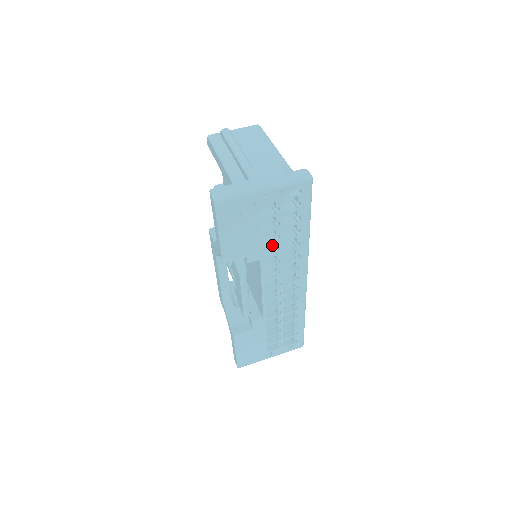
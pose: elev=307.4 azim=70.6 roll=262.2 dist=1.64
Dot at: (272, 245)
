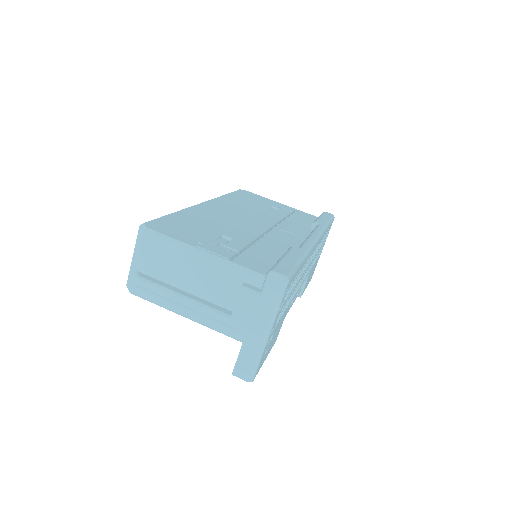
Dot at: occluded
